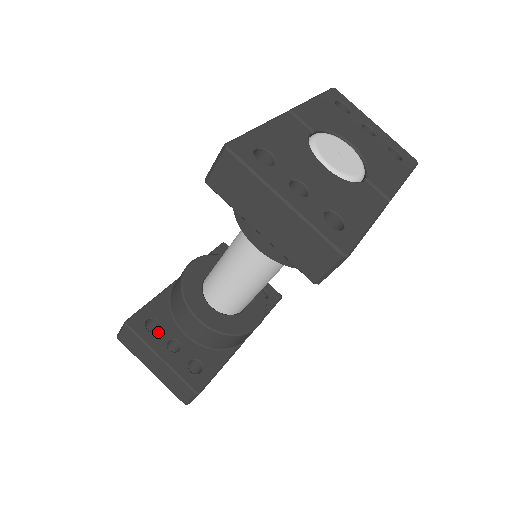
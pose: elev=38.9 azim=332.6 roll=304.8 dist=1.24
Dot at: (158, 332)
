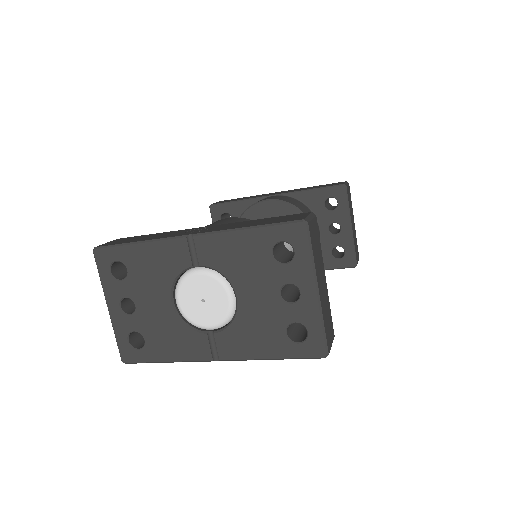
Dot at: occluded
